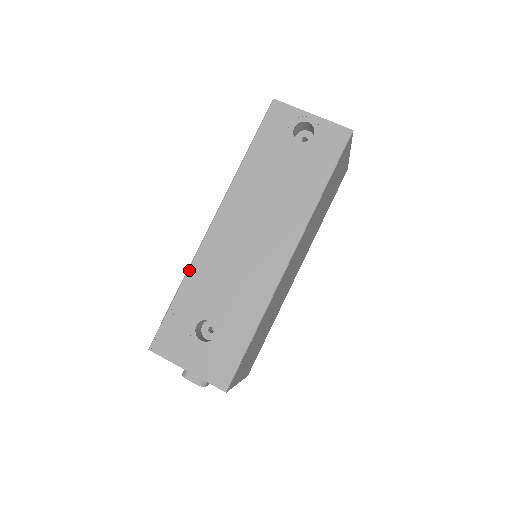
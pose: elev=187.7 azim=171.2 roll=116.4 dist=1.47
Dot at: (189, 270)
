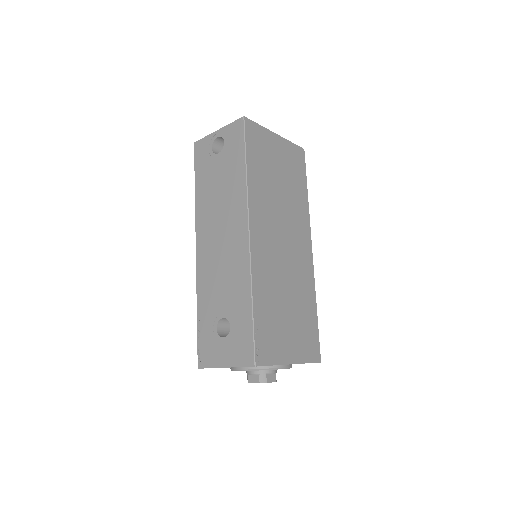
Dot at: (197, 292)
